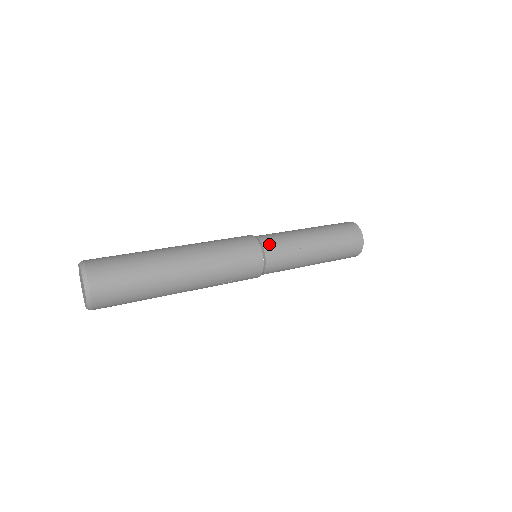
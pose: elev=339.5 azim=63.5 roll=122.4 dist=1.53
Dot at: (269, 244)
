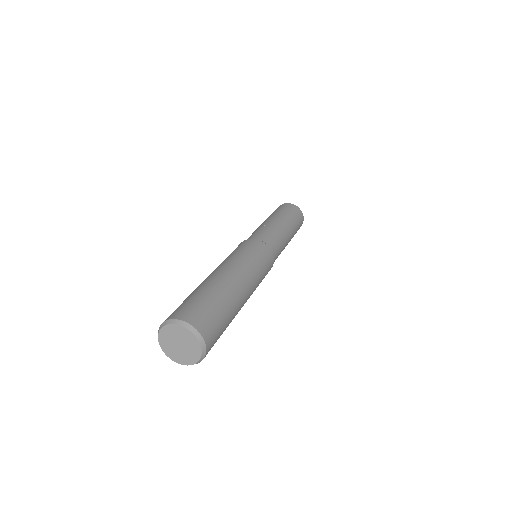
Dot at: (275, 252)
